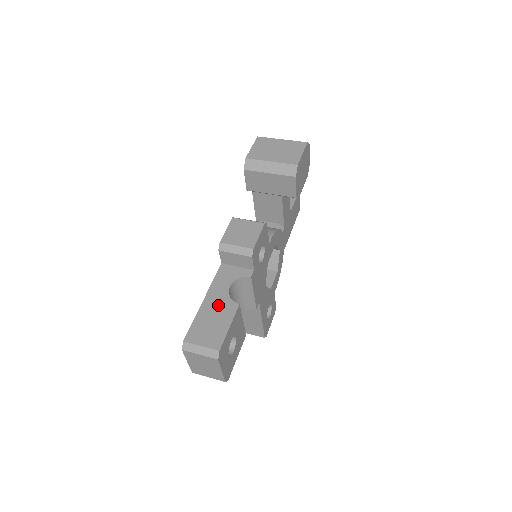
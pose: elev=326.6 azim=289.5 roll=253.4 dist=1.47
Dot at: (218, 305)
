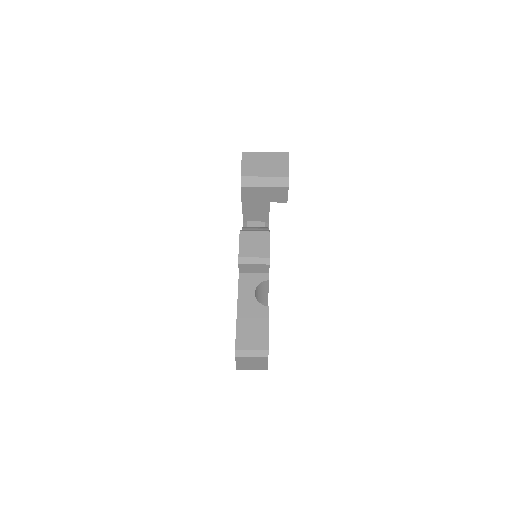
Dot at: (251, 311)
